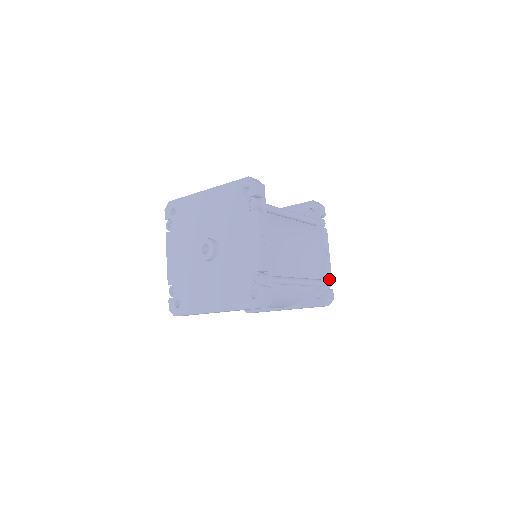
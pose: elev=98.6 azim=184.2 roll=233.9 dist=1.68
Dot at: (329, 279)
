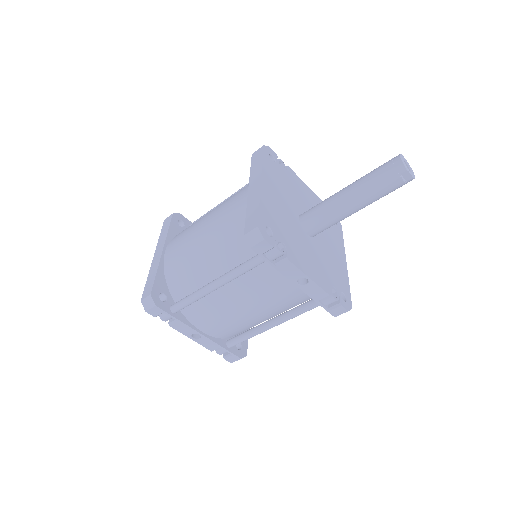
Dot at: (330, 296)
